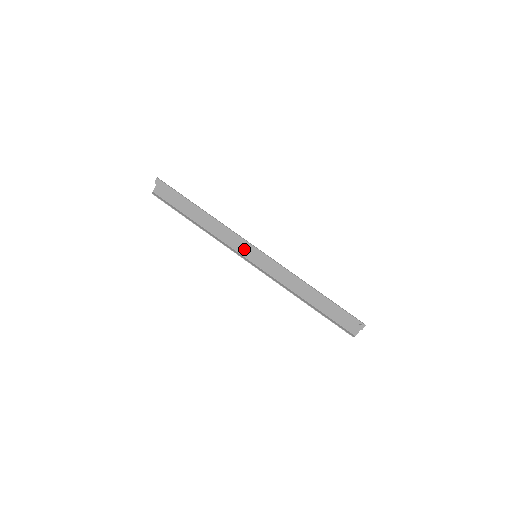
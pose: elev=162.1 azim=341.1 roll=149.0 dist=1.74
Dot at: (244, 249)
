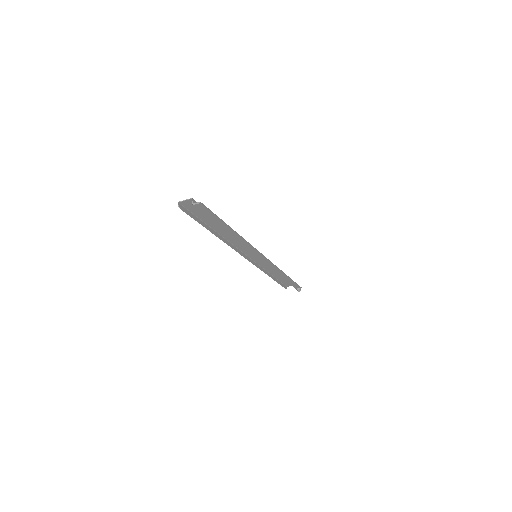
Dot at: (248, 250)
